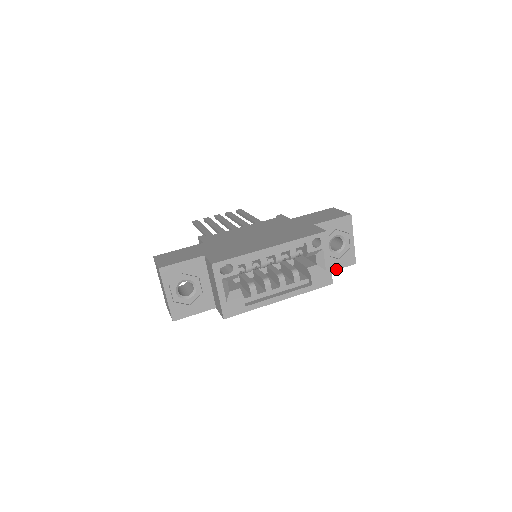
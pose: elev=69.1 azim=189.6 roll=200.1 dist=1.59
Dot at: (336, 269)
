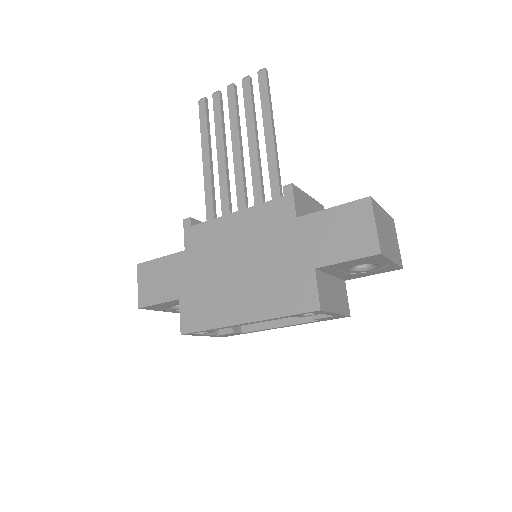
Dot at: (369, 275)
